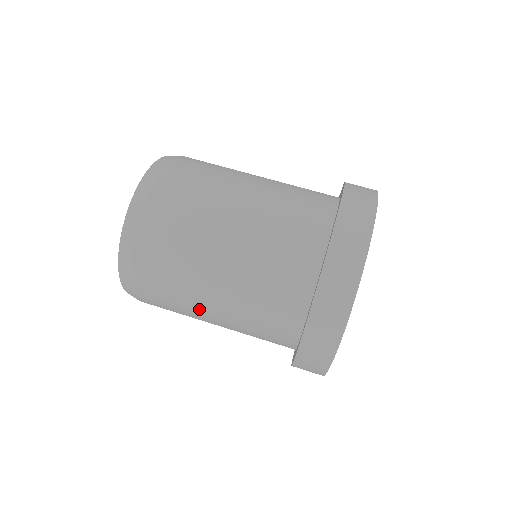
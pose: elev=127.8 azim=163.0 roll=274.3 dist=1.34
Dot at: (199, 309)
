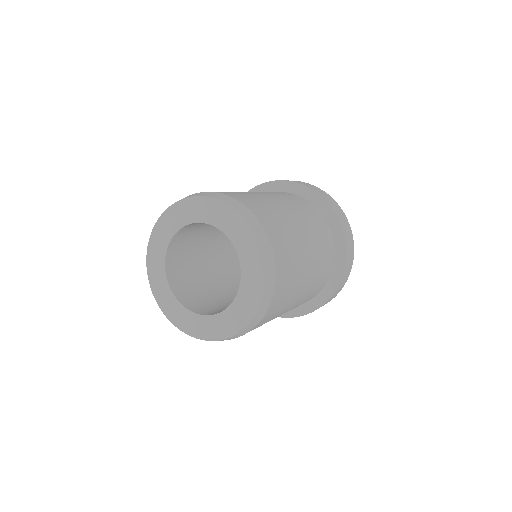
Dot at: occluded
